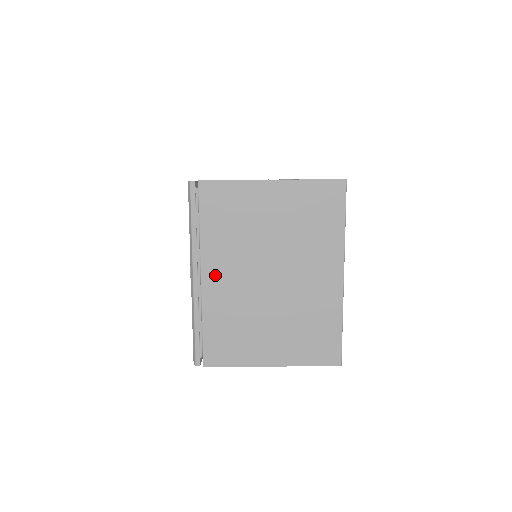
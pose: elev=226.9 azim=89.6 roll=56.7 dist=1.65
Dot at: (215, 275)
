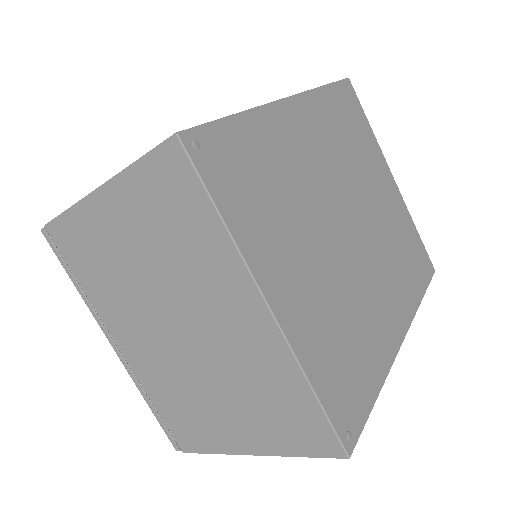
Dot at: (127, 340)
